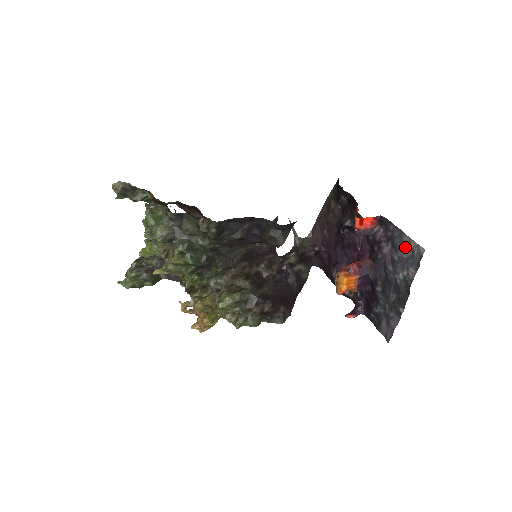
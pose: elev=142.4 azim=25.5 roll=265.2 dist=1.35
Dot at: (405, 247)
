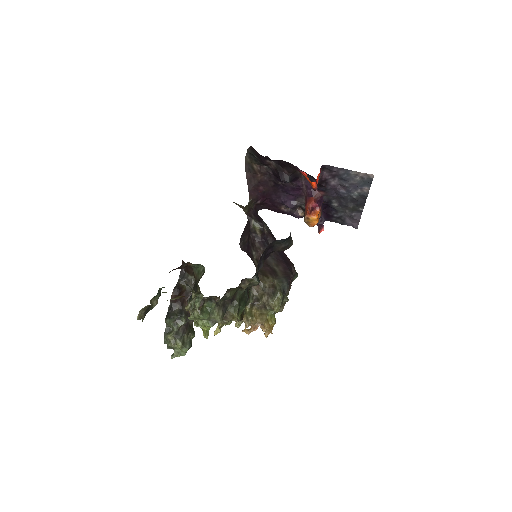
Dot at: (354, 178)
